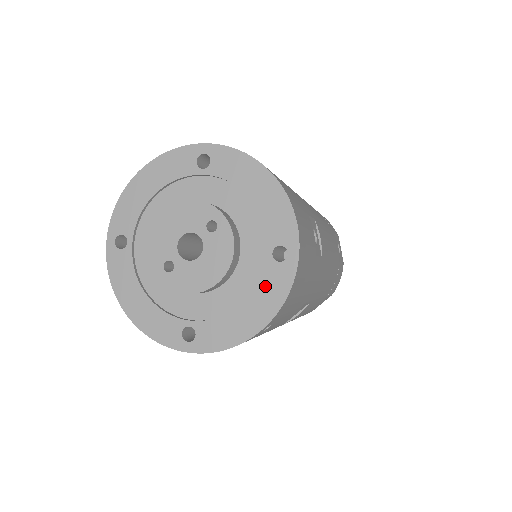
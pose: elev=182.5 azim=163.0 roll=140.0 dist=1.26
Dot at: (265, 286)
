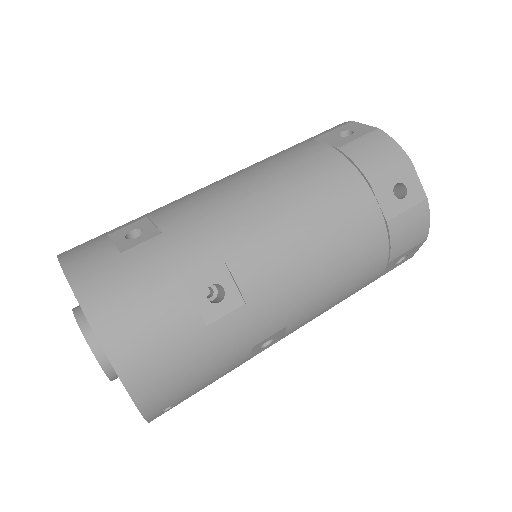
Dot at: occluded
